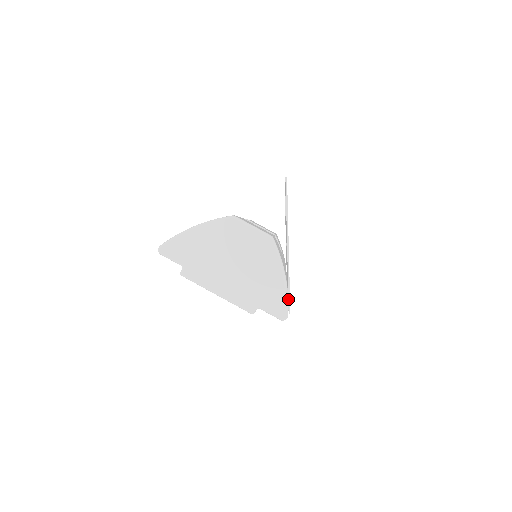
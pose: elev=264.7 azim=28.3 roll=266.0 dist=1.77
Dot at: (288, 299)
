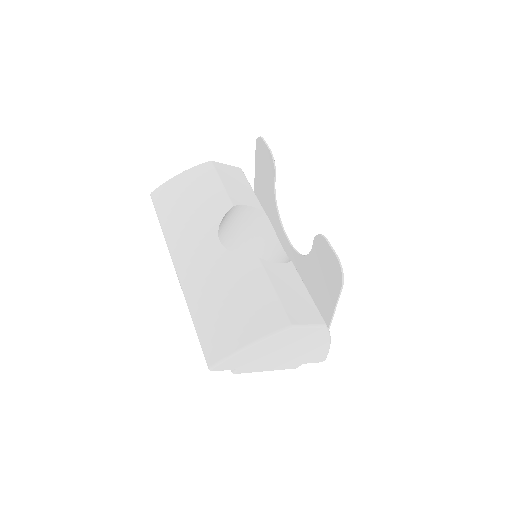
Dot at: occluded
